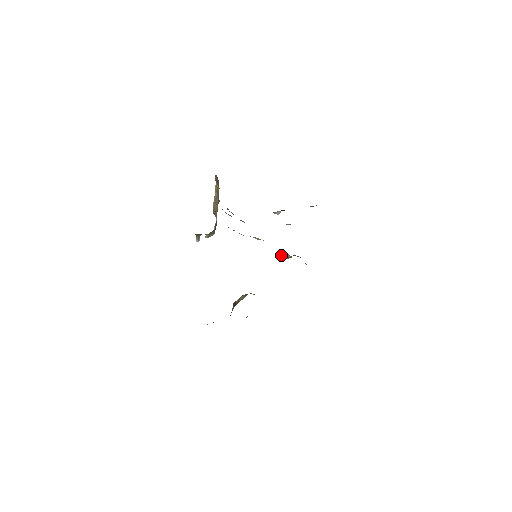
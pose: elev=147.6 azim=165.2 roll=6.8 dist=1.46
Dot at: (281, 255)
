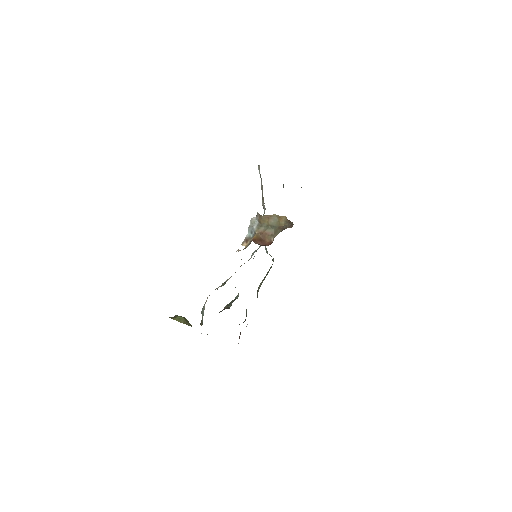
Dot at: (267, 252)
